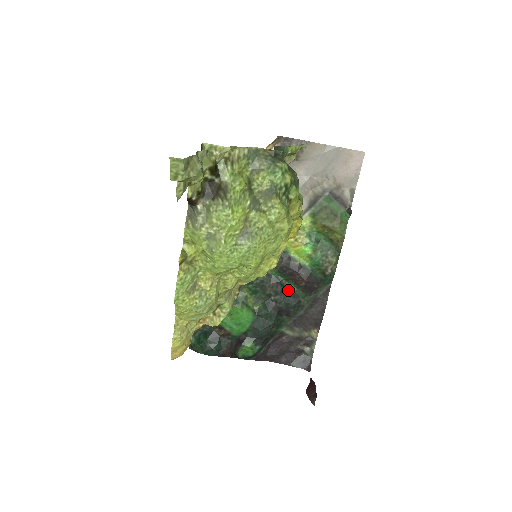
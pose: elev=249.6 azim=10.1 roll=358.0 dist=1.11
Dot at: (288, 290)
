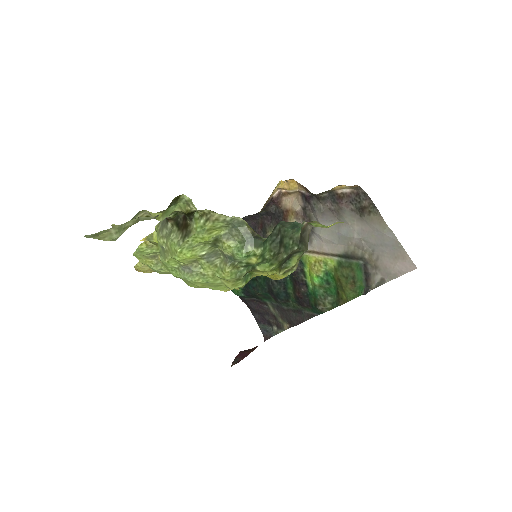
Dot at: (286, 286)
